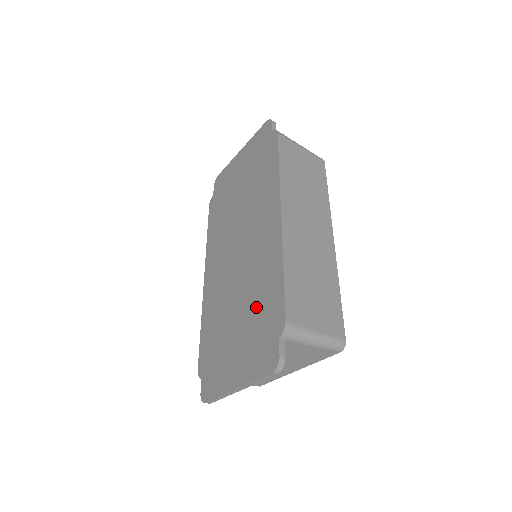
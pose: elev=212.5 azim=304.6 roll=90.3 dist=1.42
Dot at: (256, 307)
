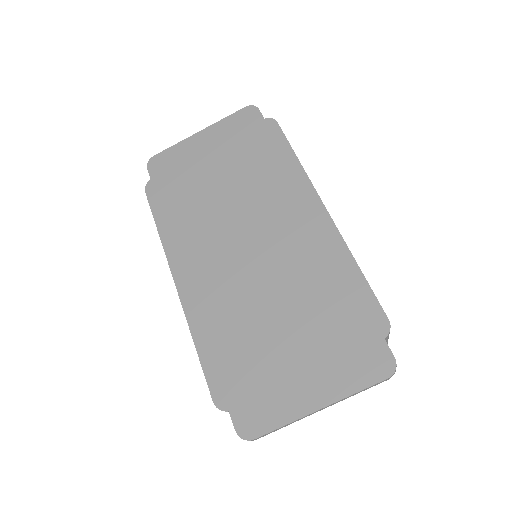
Dot at: (322, 310)
